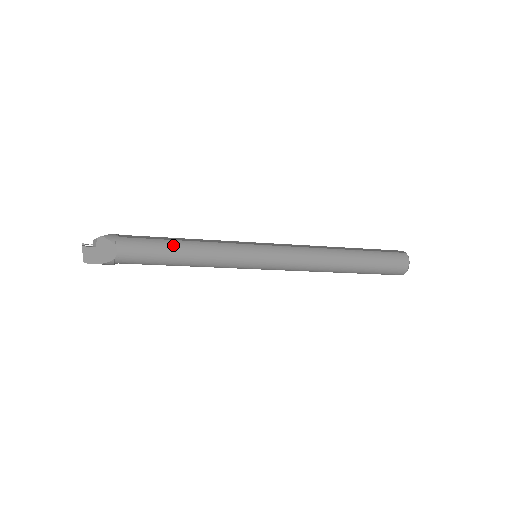
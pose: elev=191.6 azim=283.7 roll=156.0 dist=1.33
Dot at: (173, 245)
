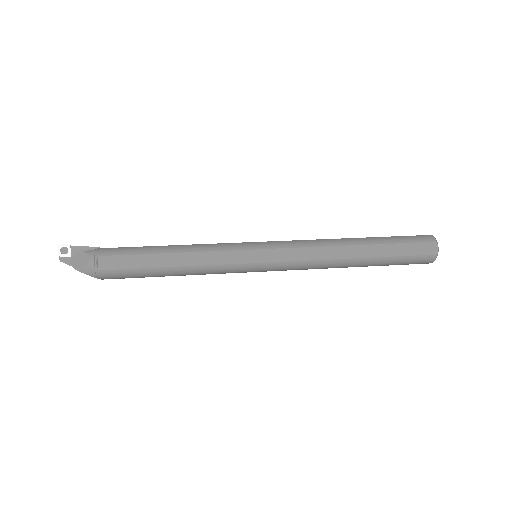
Dot at: (160, 273)
